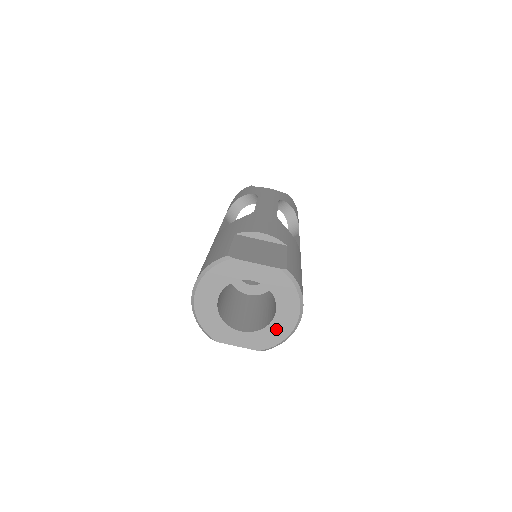
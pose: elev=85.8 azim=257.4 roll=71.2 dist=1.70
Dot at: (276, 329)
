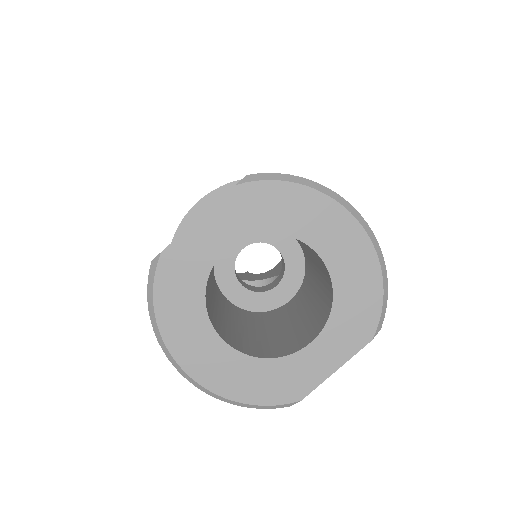
Dot at: (350, 277)
